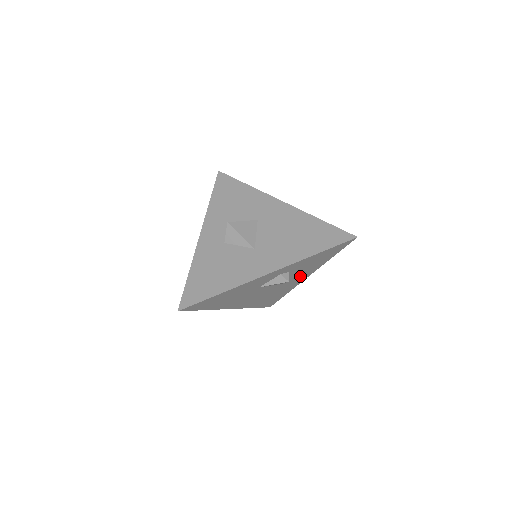
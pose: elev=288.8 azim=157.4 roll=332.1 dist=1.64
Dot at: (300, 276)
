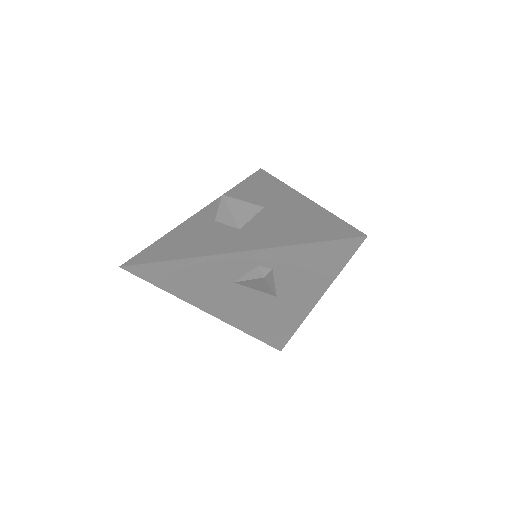
Dot at: (300, 294)
